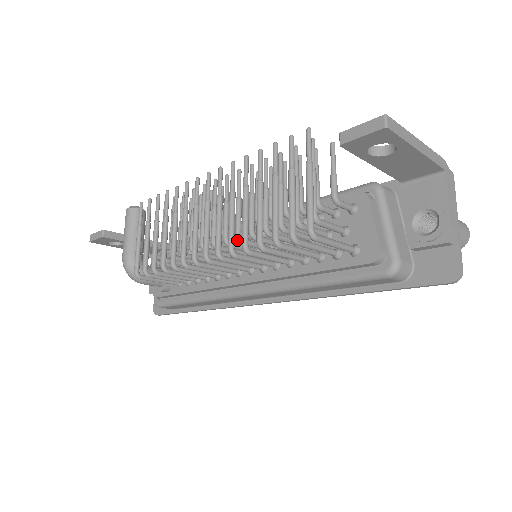
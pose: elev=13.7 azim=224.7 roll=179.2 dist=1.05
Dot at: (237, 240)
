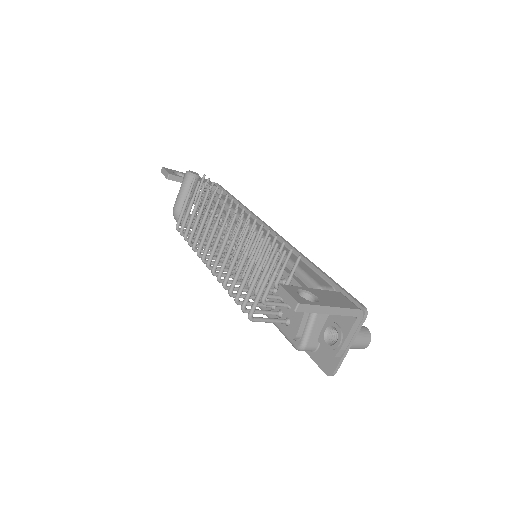
Dot at: occluded
